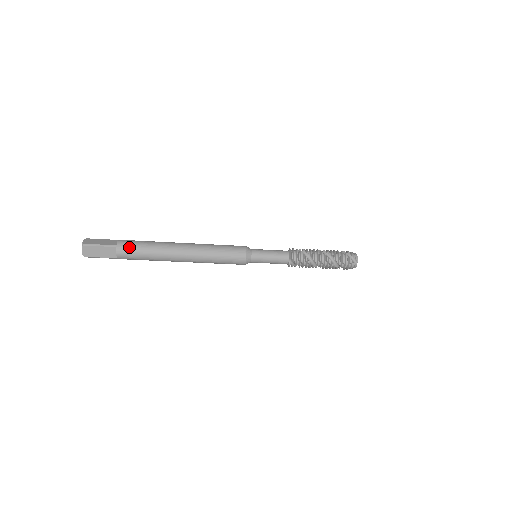
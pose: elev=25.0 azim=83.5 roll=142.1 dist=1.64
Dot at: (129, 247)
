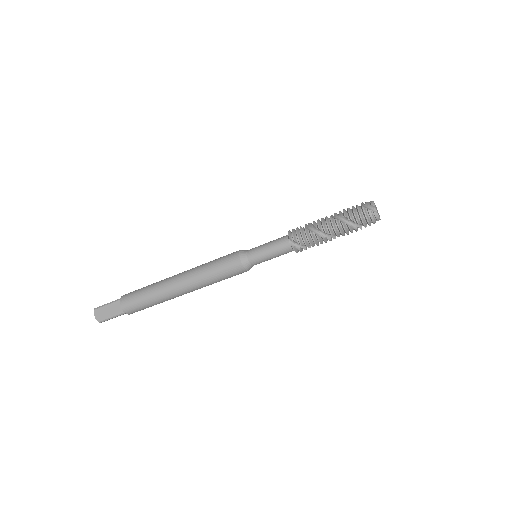
Dot at: (130, 295)
